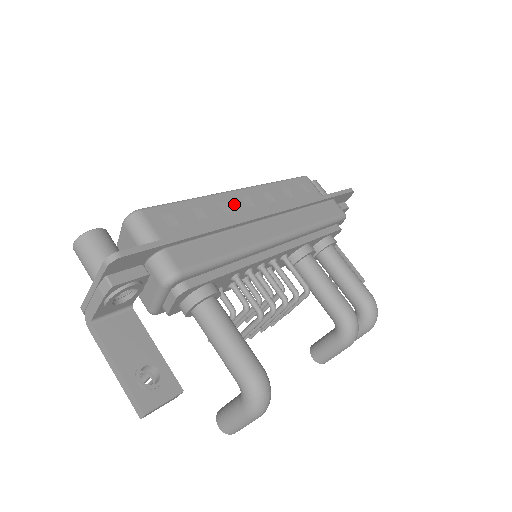
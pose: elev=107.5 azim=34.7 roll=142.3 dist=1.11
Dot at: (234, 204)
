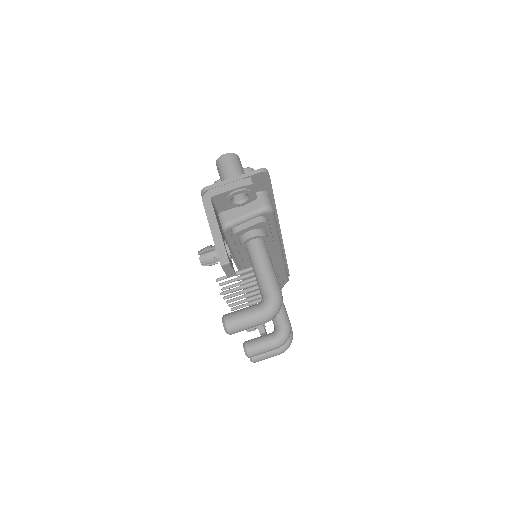
Dot at: occluded
